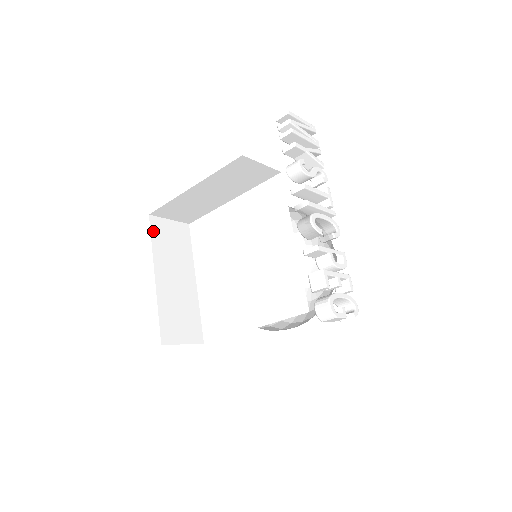
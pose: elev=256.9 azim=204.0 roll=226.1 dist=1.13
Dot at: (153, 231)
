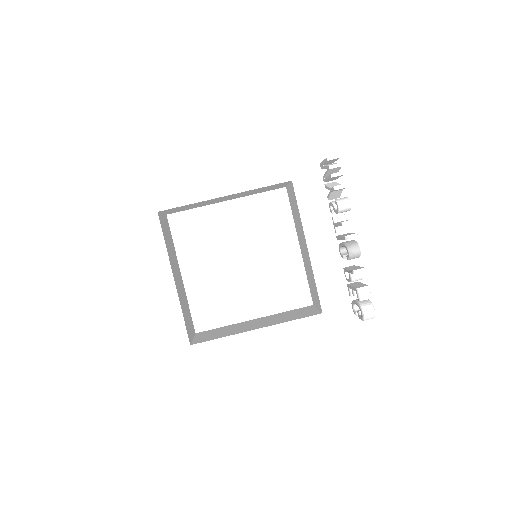
Dot at: (162, 230)
